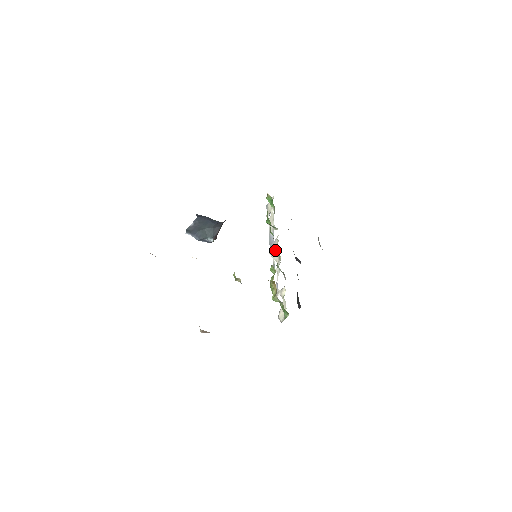
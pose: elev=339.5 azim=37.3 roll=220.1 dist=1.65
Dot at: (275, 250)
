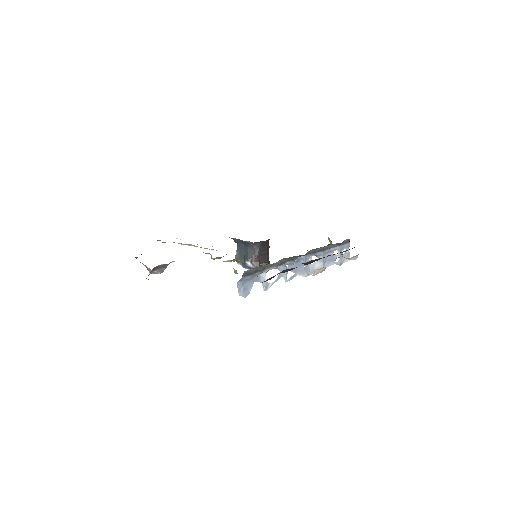
Dot at: (301, 268)
